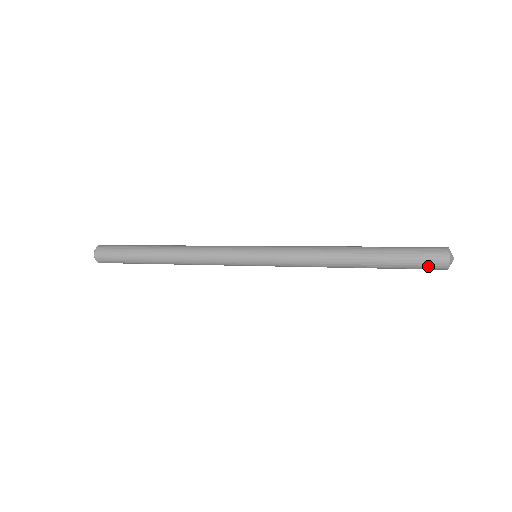
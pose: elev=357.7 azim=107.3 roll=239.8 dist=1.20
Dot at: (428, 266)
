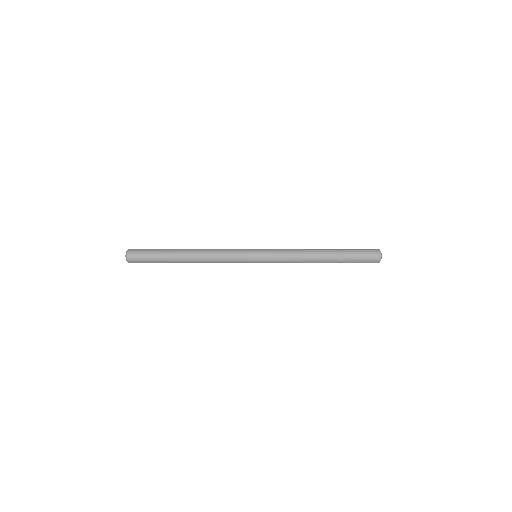
Dot at: occluded
